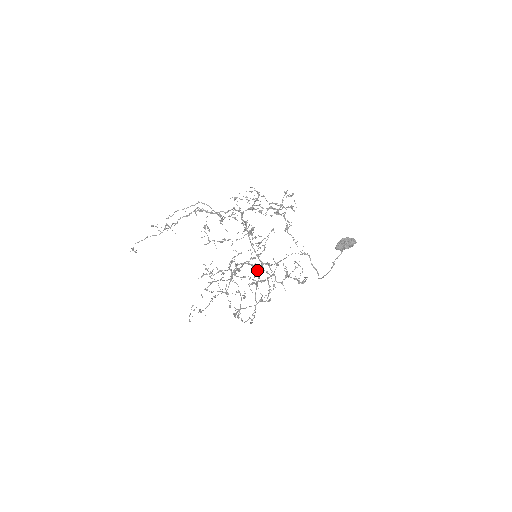
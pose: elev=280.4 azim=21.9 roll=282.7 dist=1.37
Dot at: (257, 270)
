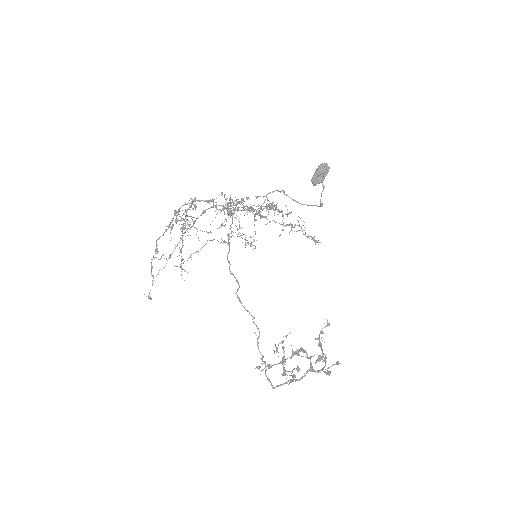
Dot at: (220, 210)
